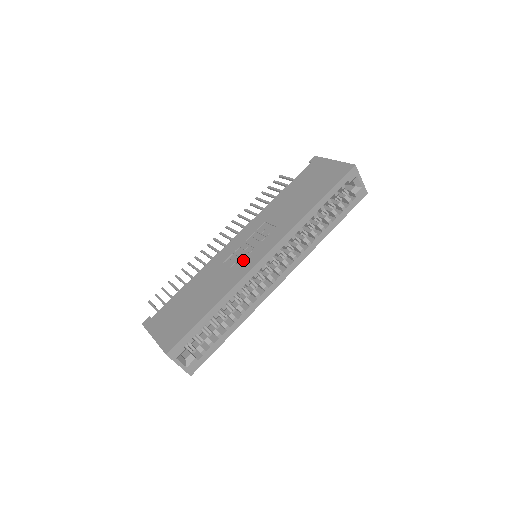
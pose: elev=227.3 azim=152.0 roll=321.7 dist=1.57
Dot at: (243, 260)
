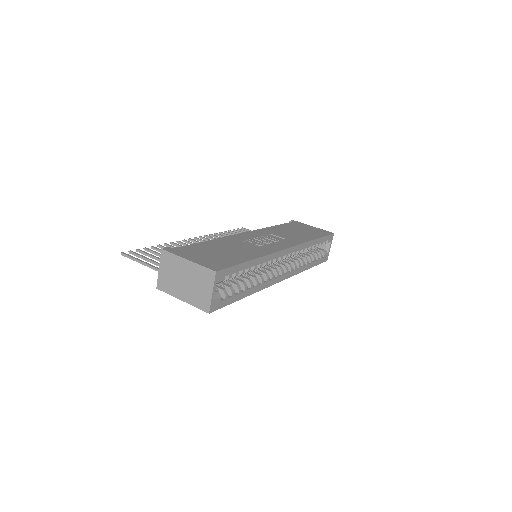
Dot at: (266, 245)
